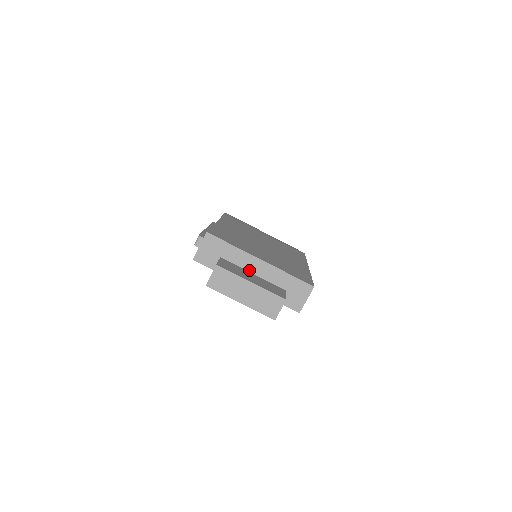
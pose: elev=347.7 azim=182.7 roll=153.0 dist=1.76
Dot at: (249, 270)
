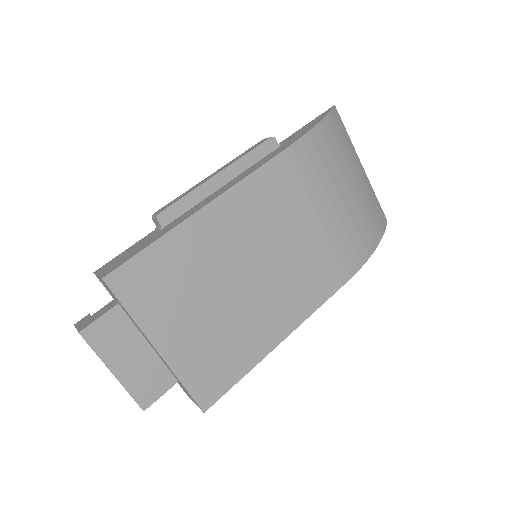
Dot at: (146, 339)
